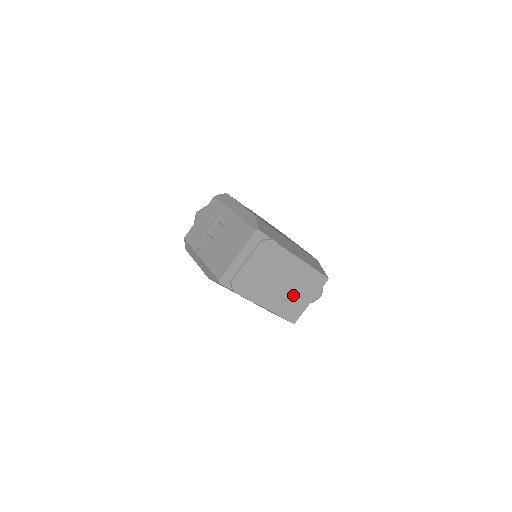
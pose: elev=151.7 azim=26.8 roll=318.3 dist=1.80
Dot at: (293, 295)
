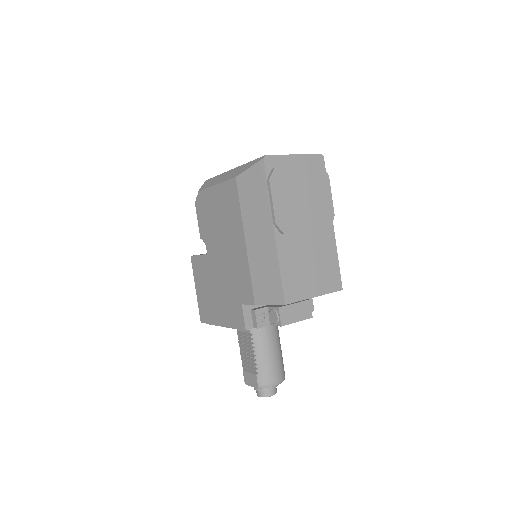
Dot at: (306, 264)
